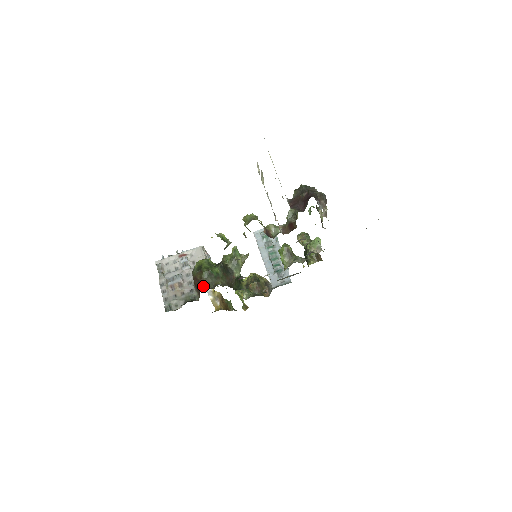
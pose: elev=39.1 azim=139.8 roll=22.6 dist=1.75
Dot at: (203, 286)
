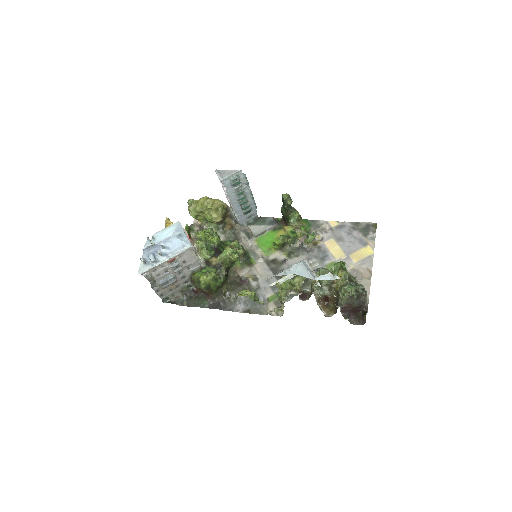
Dot at: (213, 298)
